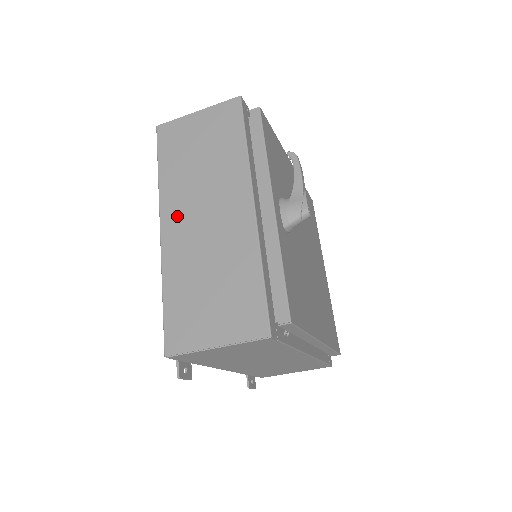
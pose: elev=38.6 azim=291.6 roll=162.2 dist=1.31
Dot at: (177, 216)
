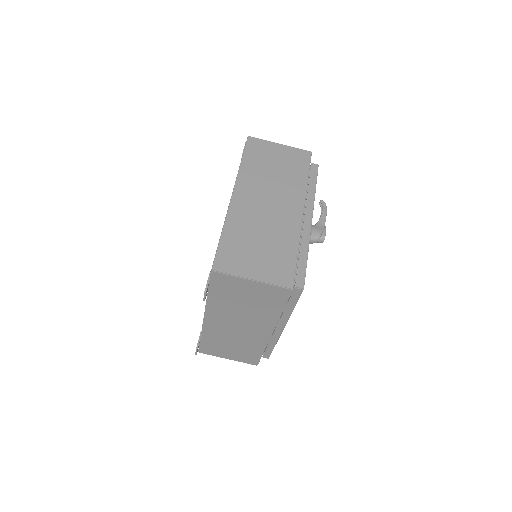
Dot at: (248, 193)
